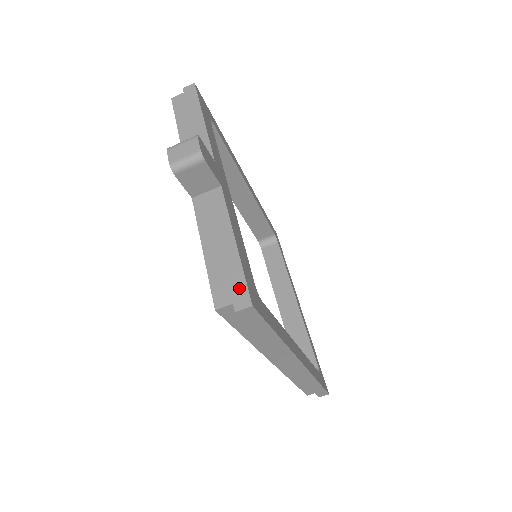
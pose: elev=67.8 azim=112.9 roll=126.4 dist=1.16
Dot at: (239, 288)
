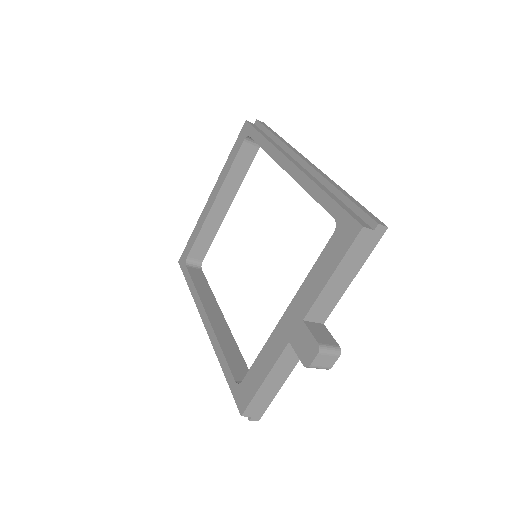
Dot at: (261, 411)
